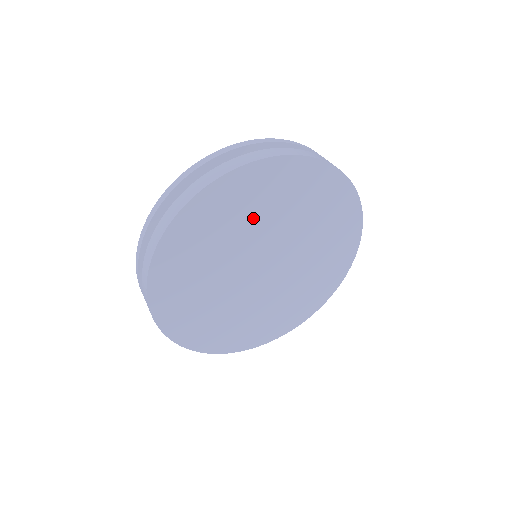
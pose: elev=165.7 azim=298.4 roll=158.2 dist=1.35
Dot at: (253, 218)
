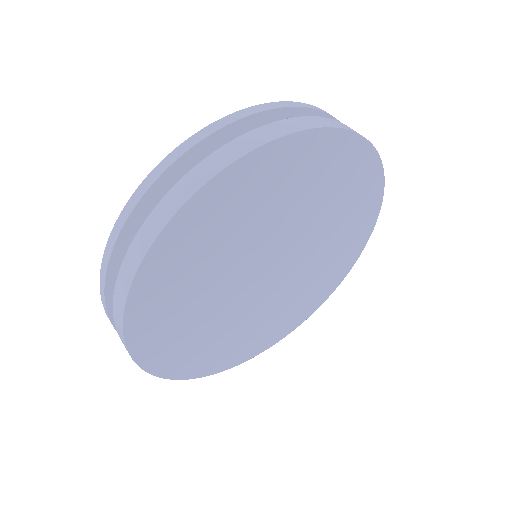
Dot at: (313, 202)
